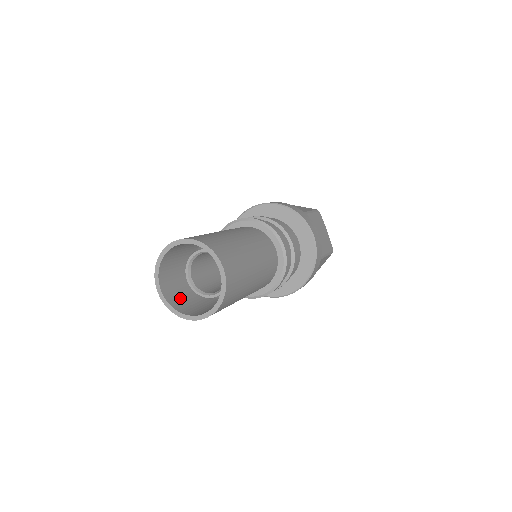
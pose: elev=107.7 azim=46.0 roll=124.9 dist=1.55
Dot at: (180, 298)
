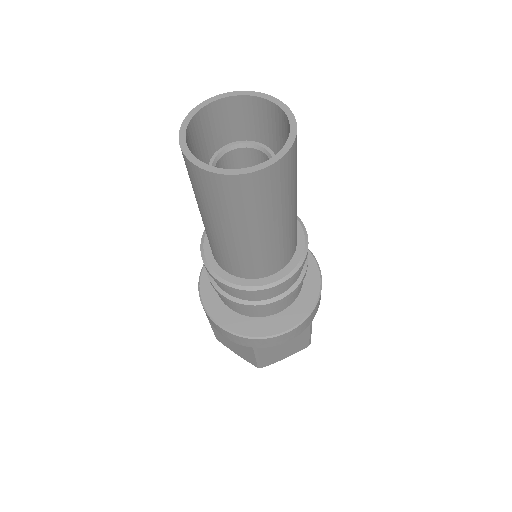
Dot at: occluded
